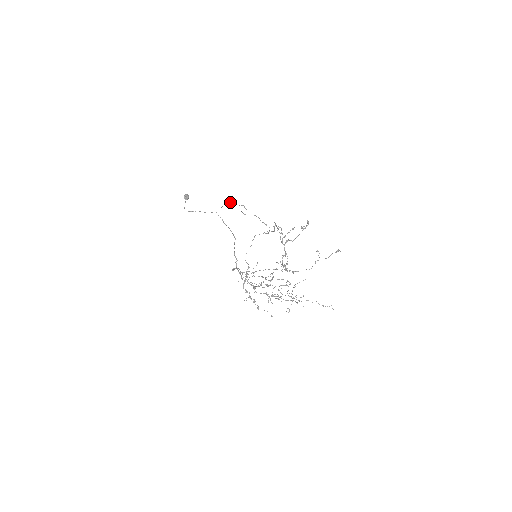
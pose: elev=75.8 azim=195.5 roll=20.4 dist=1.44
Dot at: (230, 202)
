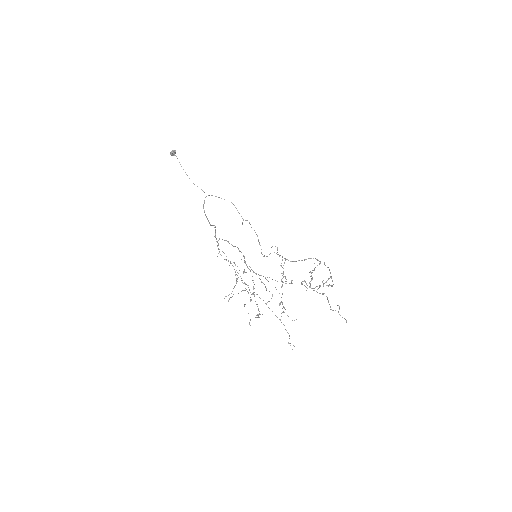
Dot at: occluded
